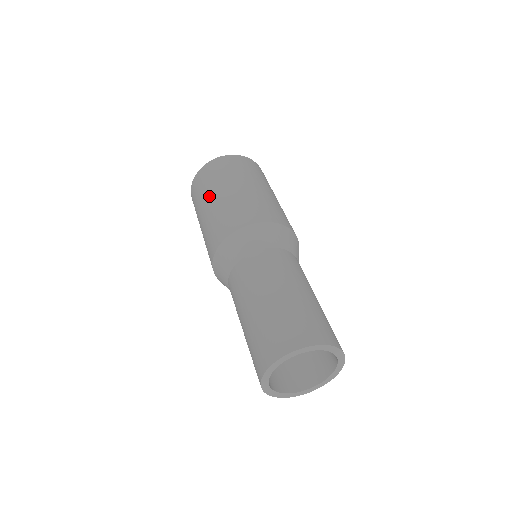
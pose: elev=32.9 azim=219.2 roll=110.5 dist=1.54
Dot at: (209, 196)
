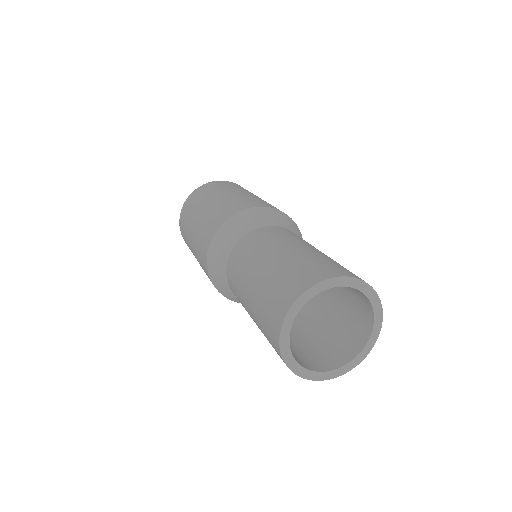
Dot at: (214, 195)
